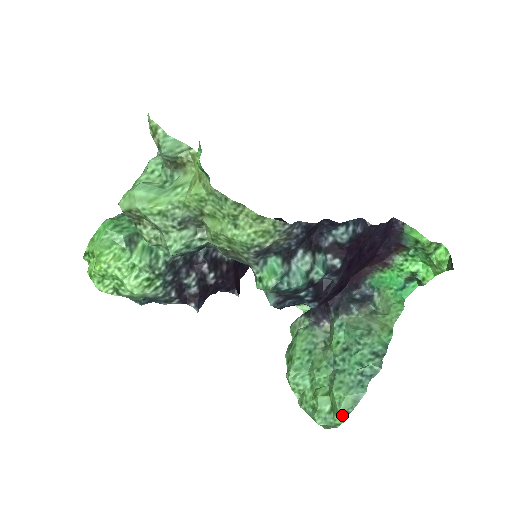
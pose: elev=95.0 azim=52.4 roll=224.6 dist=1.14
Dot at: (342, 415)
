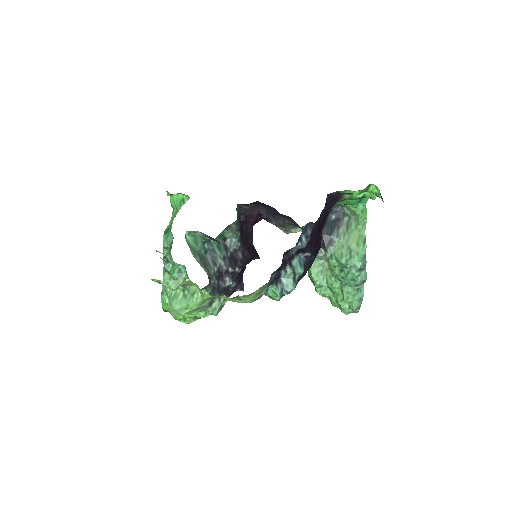
Dot at: (356, 310)
